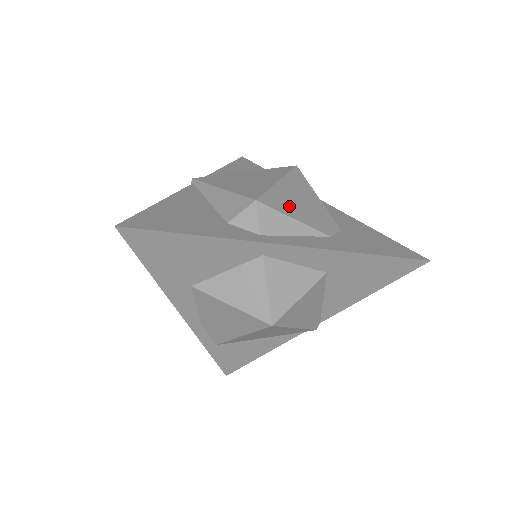
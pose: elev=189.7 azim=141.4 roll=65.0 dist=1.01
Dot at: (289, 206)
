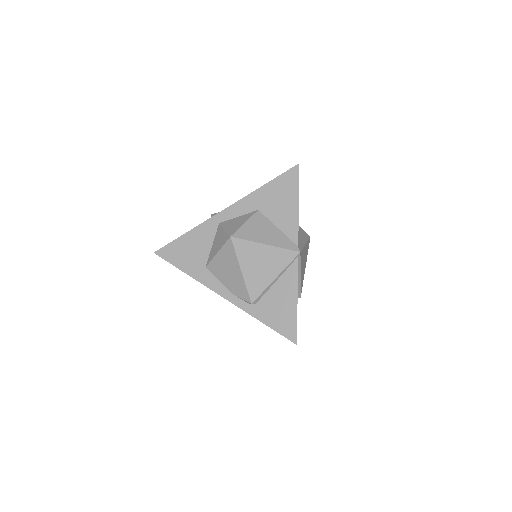
Dot at: occluded
